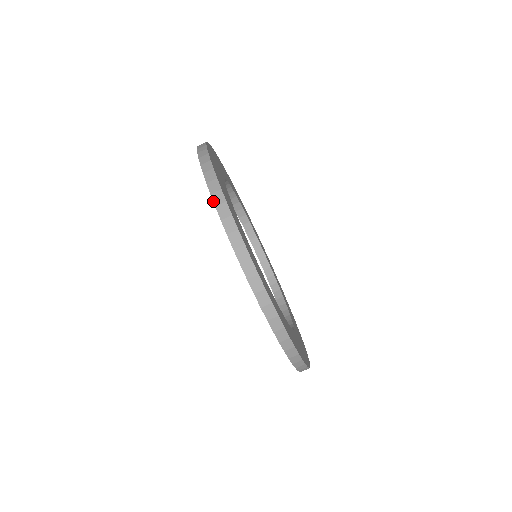
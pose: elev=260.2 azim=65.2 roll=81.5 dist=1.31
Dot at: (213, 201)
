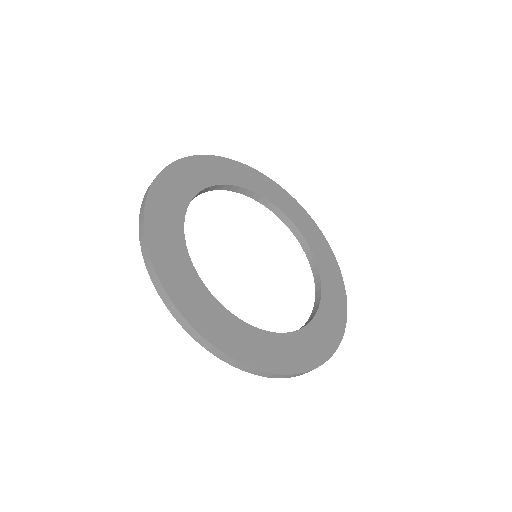
Dot at: (191, 336)
